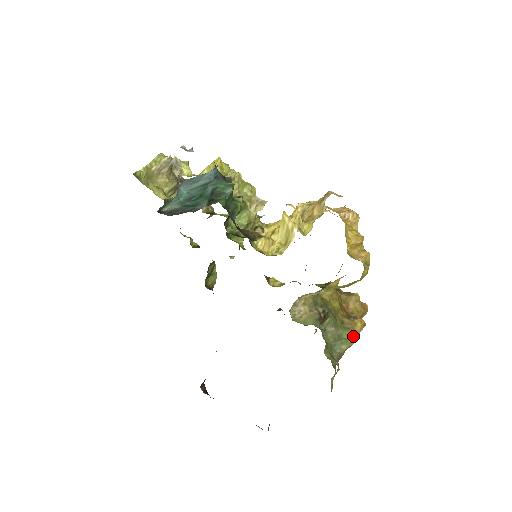
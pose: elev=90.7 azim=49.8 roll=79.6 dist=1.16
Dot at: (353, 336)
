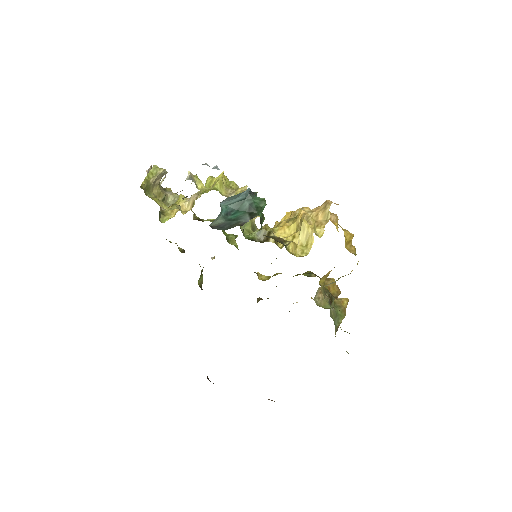
Dot at: (344, 312)
